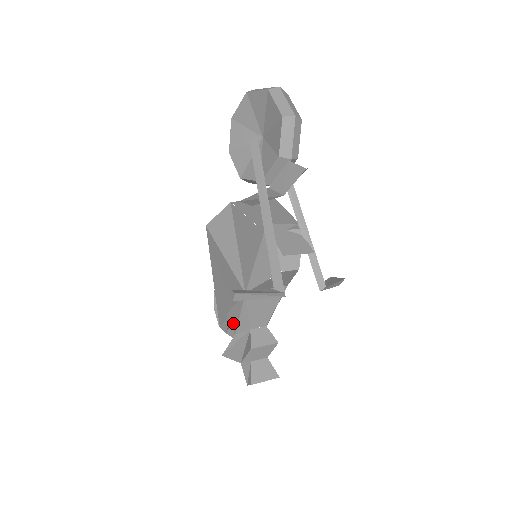
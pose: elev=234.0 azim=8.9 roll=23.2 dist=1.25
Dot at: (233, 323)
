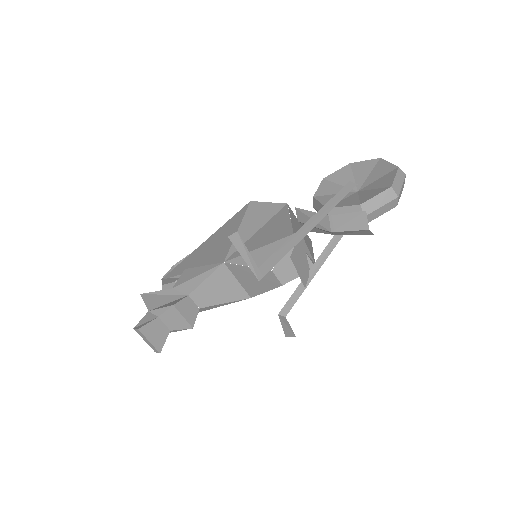
Dot at: (182, 279)
